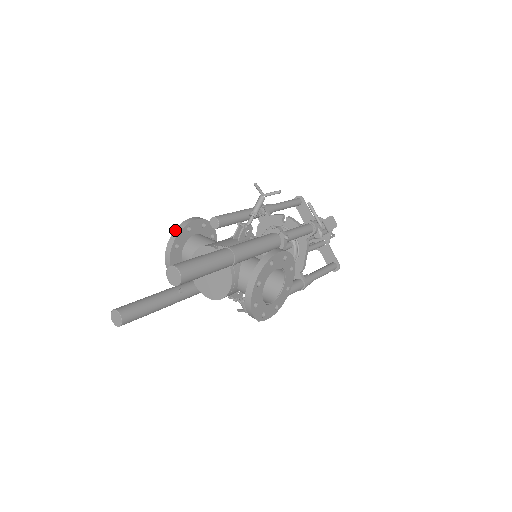
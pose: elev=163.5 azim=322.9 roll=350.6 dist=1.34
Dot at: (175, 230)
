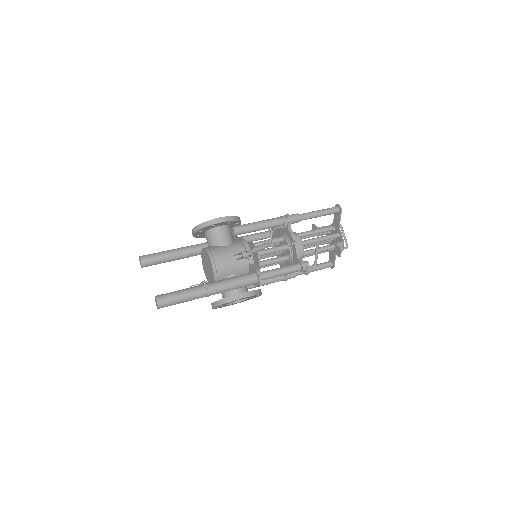
Dot at: (203, 223)
